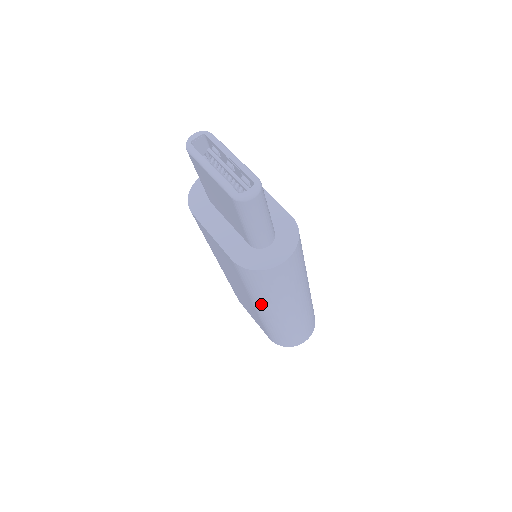
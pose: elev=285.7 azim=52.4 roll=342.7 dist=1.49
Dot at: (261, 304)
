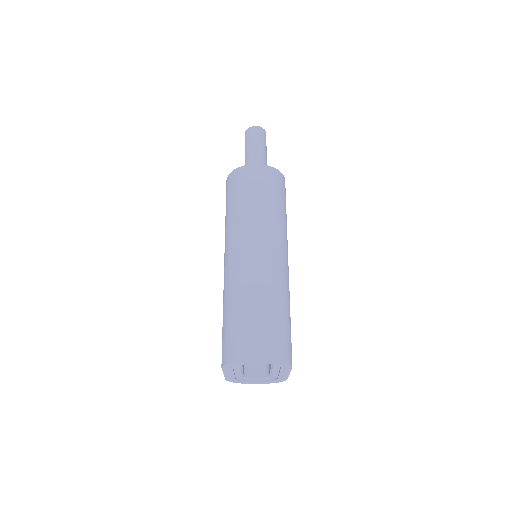
Dot at: (228, 236)
